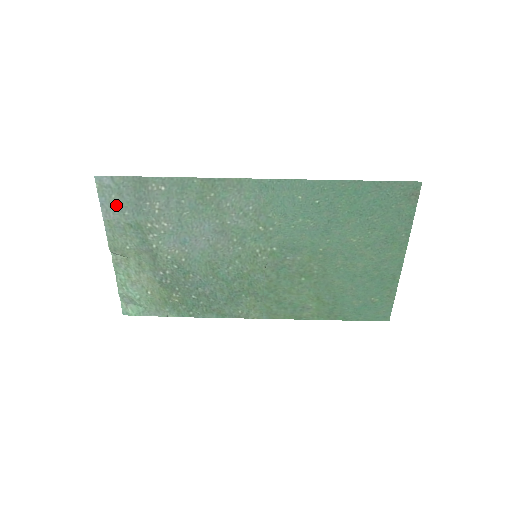
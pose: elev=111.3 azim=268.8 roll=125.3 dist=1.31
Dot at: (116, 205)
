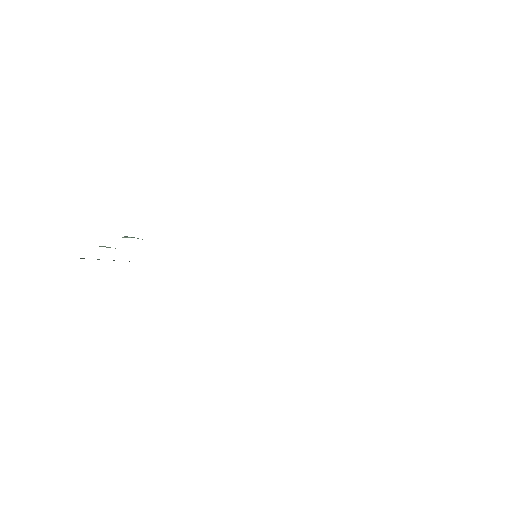
Dot at: occluded
